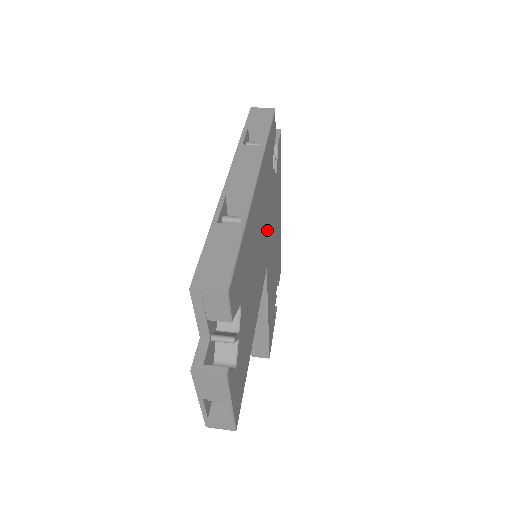
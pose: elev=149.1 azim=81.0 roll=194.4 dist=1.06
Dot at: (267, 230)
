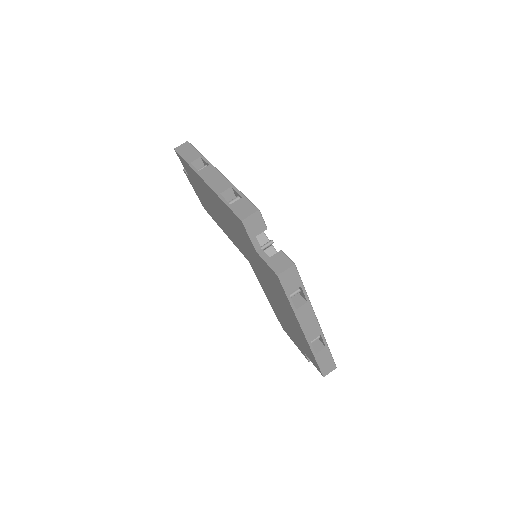
Dot at: occluded
